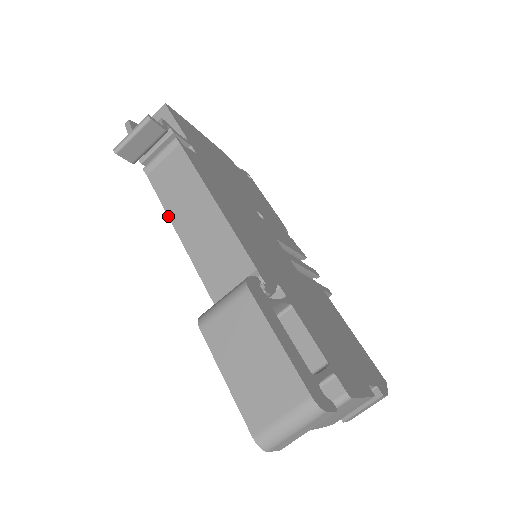
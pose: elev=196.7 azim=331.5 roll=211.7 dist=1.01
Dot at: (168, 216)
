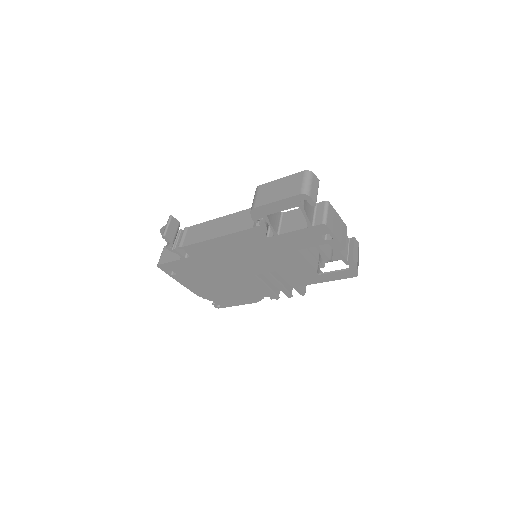
Dot at: (205, 240)
